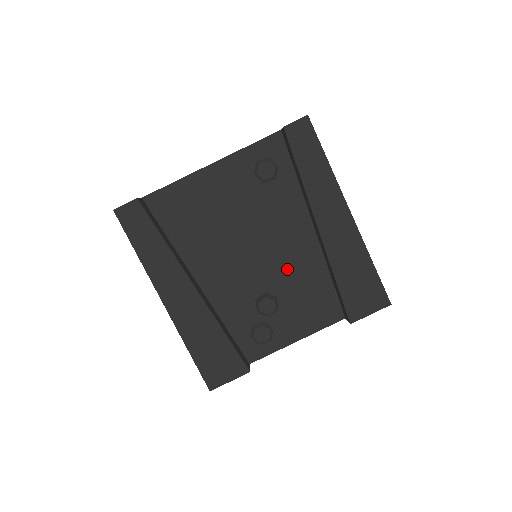
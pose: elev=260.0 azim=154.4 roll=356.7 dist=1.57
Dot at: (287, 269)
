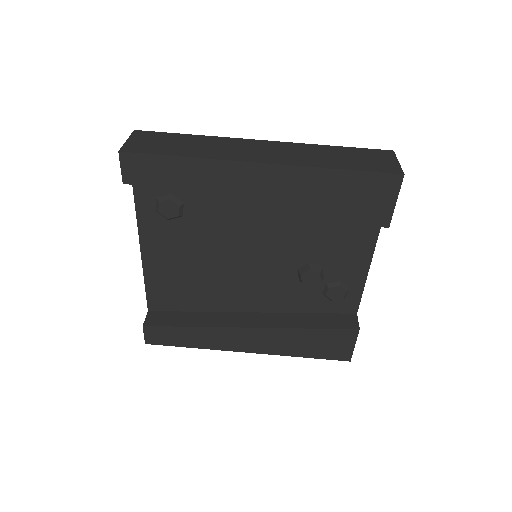
Dot at: (287, 240)
